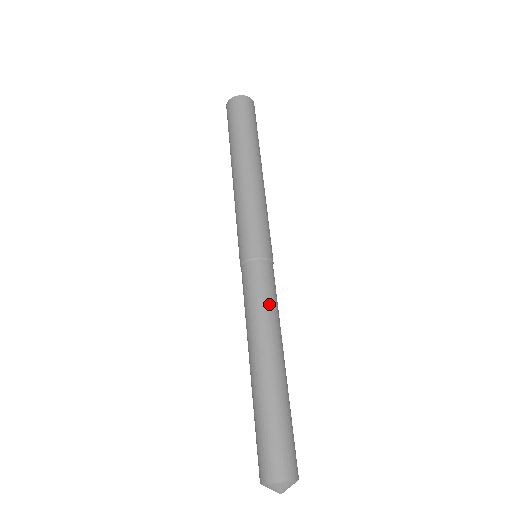
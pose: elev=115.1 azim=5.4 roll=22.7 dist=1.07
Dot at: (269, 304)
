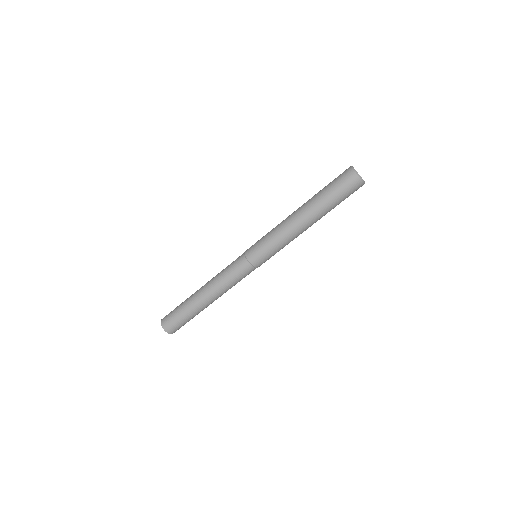
Dot at: (232, 284)
